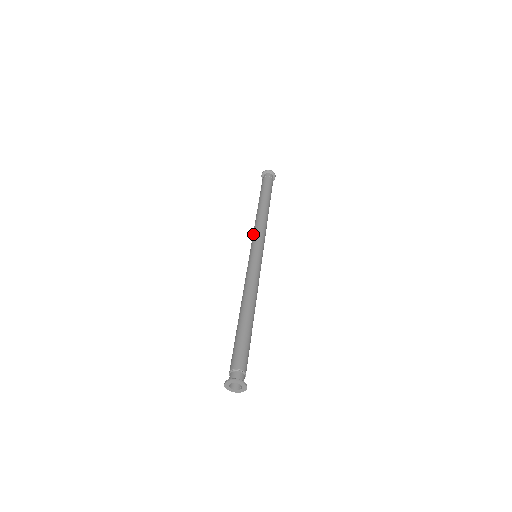
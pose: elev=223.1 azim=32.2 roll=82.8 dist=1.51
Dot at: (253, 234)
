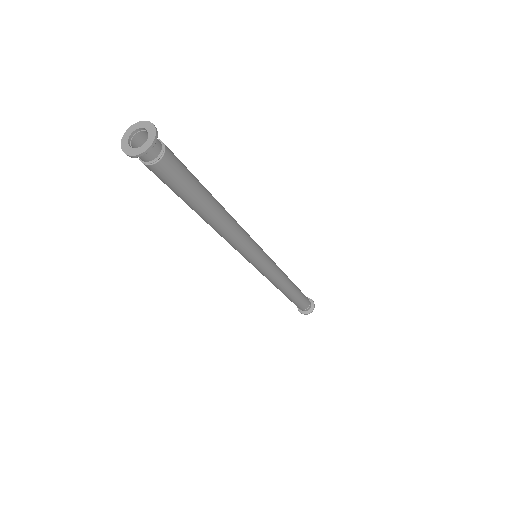
Dot at: occluded
